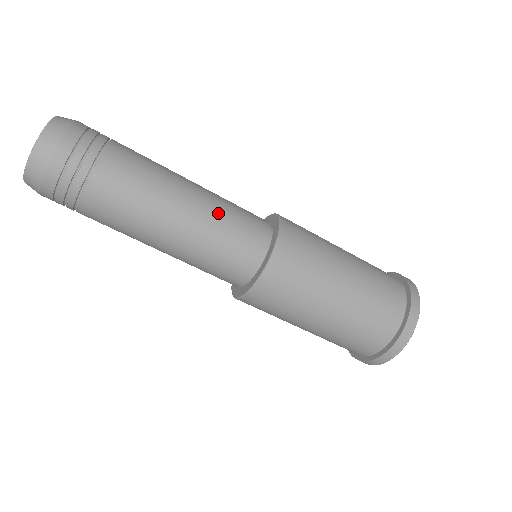
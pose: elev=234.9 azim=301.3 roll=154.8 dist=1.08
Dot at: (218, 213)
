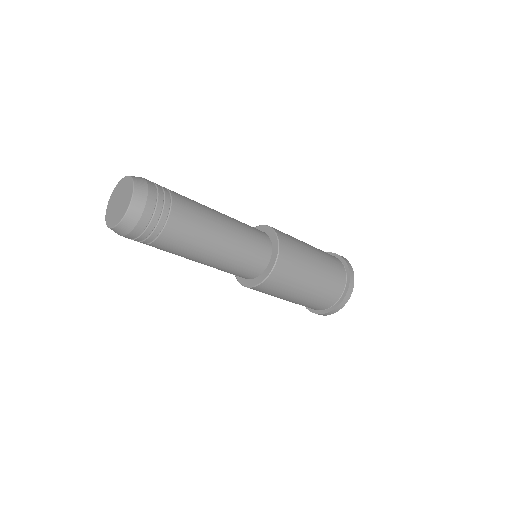
Dot at: (228, 265)
